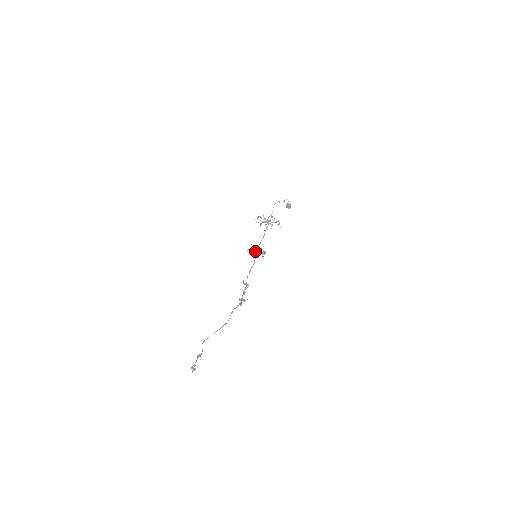
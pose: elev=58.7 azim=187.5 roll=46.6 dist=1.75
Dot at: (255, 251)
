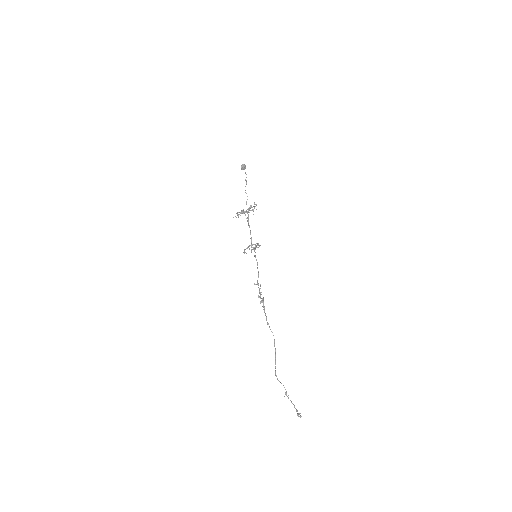
Dot at: (248, 247)
